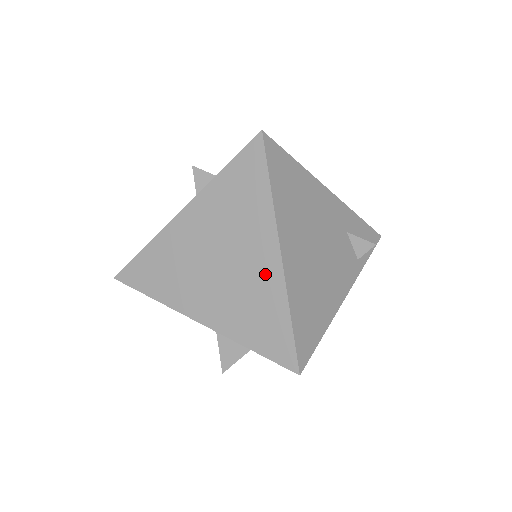
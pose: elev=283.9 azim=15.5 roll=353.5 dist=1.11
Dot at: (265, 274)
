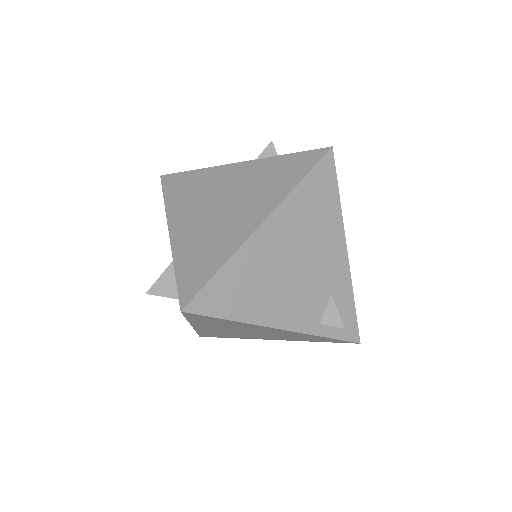
Dot at: (238, 230)
